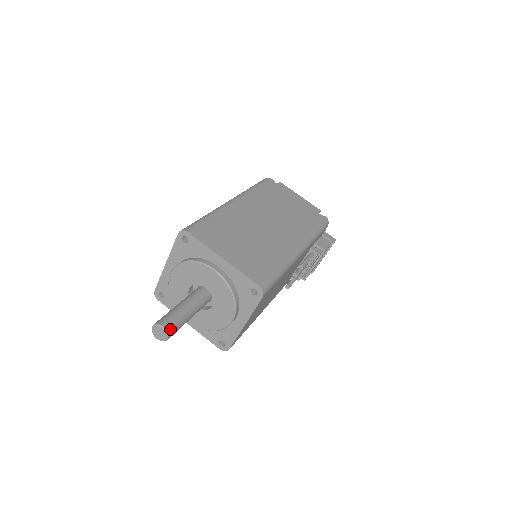
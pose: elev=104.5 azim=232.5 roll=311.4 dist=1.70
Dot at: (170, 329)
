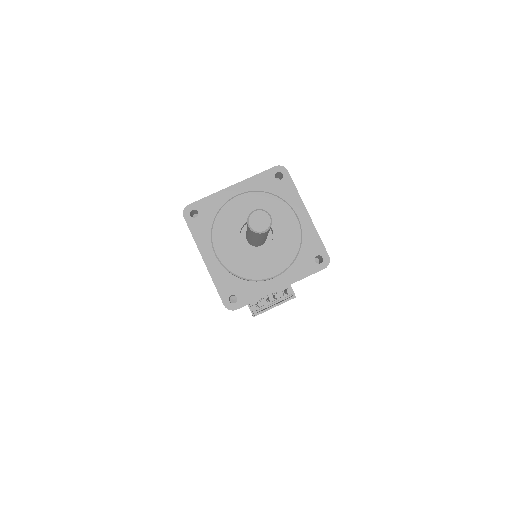
Dot at: occluded
